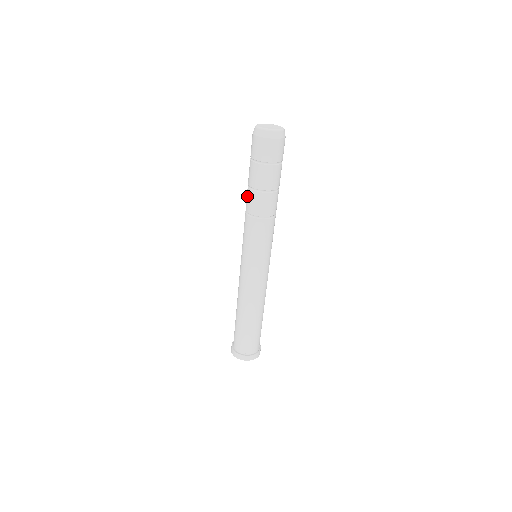
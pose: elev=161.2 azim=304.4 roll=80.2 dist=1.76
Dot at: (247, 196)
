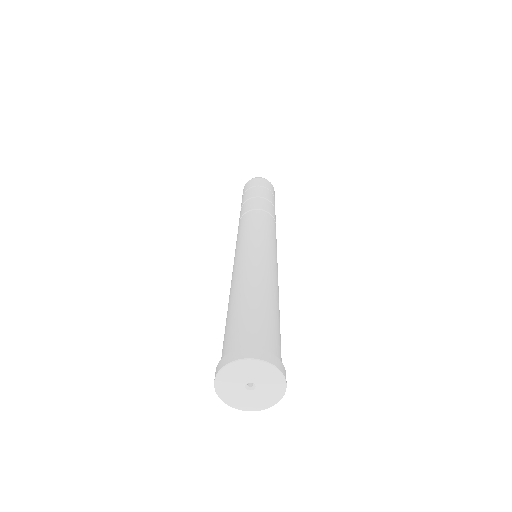
Dot at: occluded
